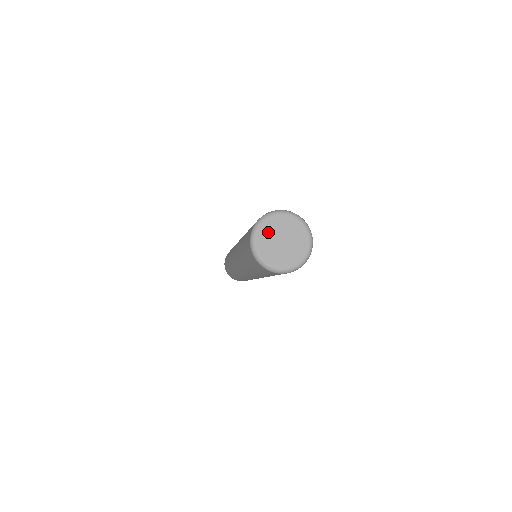
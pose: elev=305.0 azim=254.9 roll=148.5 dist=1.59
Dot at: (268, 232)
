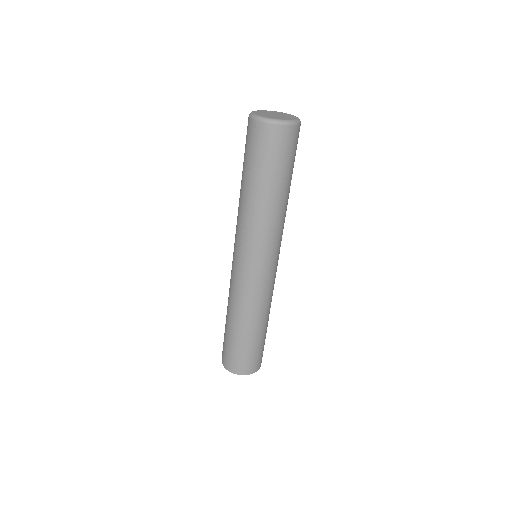
Dot at: (271, 112)
